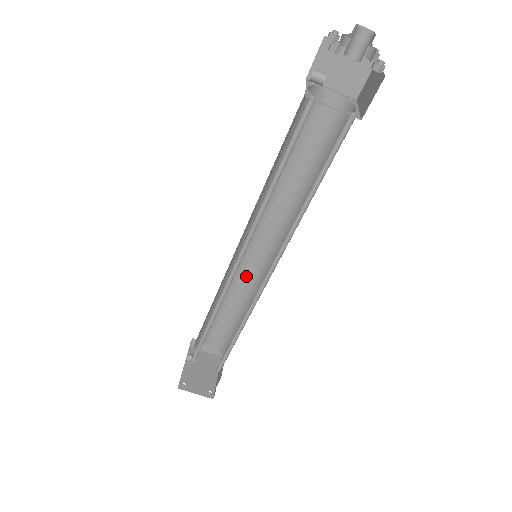
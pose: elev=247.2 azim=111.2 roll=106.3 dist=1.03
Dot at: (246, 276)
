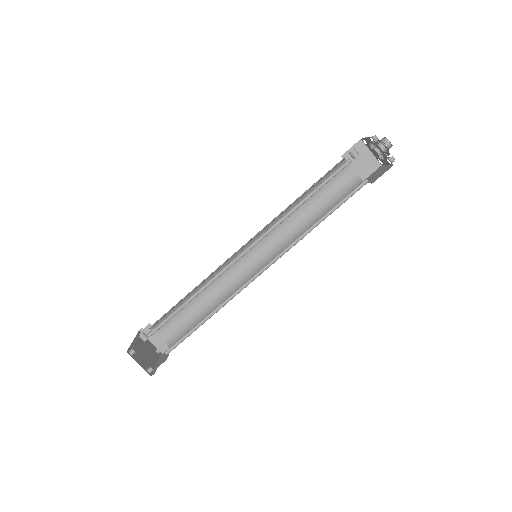
Dot at: (231, 277)
